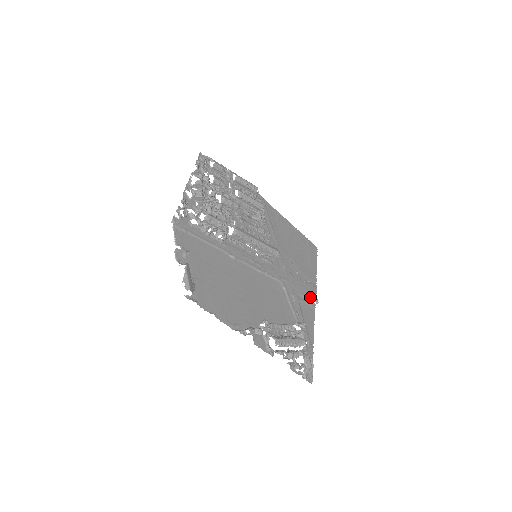
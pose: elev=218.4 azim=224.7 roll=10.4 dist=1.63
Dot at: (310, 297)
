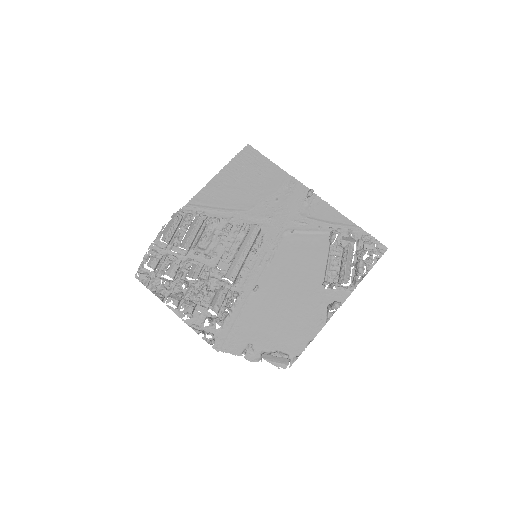
Dot at: (305, 197)
